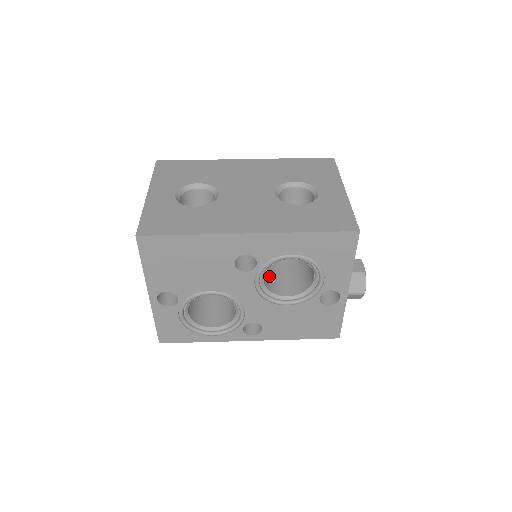
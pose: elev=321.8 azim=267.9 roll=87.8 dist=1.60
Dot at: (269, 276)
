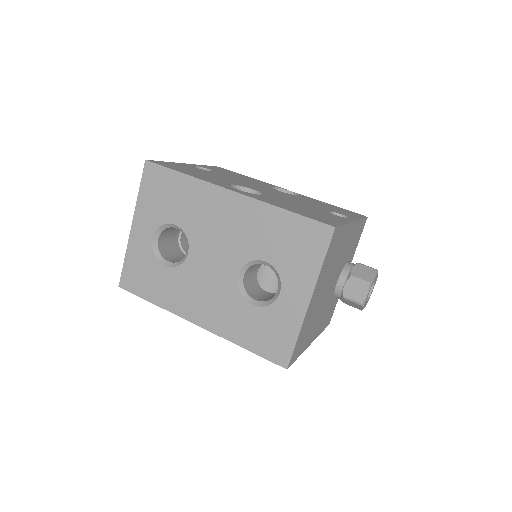
Dot at: occluded
